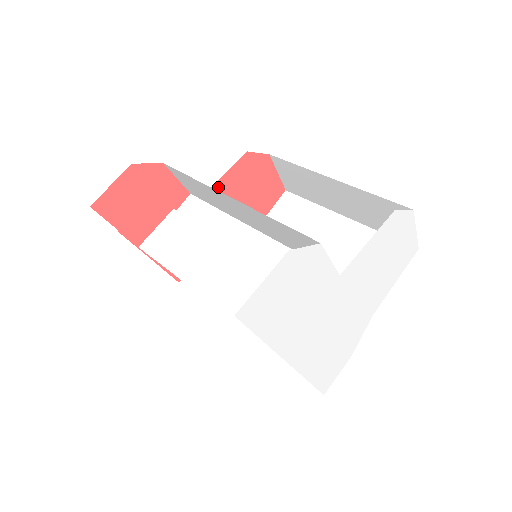
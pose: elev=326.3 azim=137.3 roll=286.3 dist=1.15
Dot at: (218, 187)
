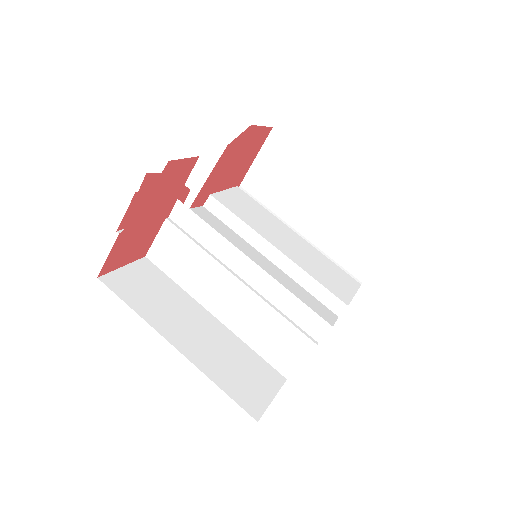
Dot at: (204, 188)
